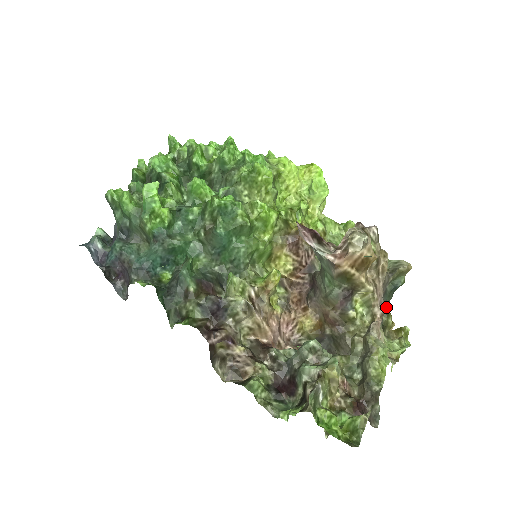
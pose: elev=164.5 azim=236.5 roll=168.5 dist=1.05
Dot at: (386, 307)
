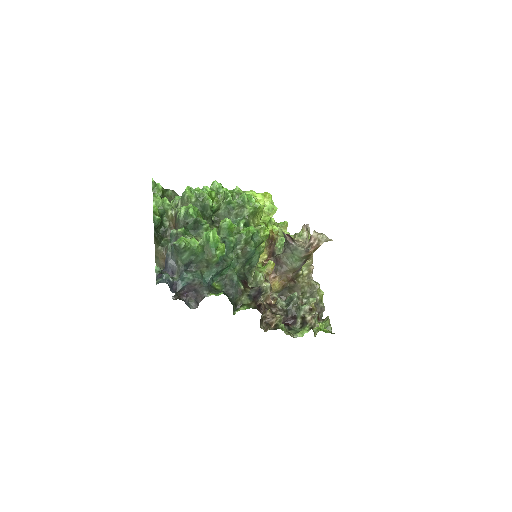
Dot at: occluded
